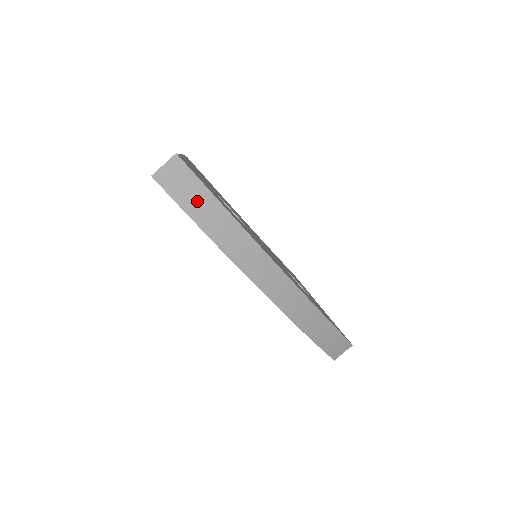
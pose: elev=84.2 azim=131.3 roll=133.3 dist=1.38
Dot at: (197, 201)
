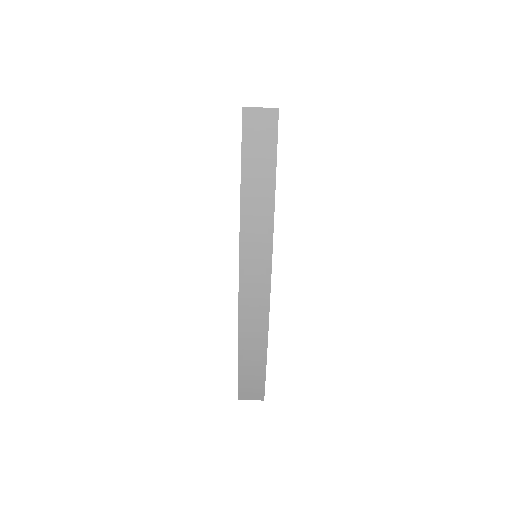
Dot at: (259, 161)
